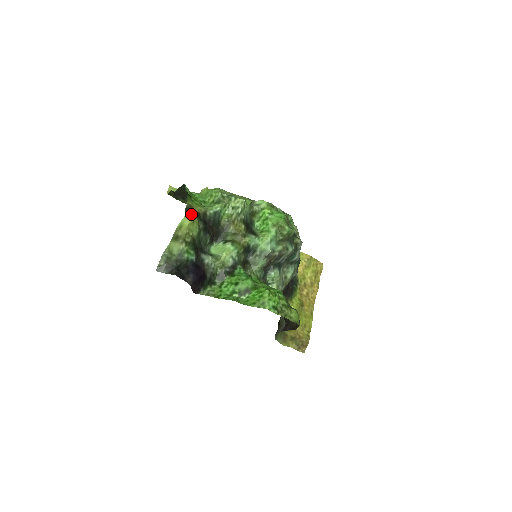
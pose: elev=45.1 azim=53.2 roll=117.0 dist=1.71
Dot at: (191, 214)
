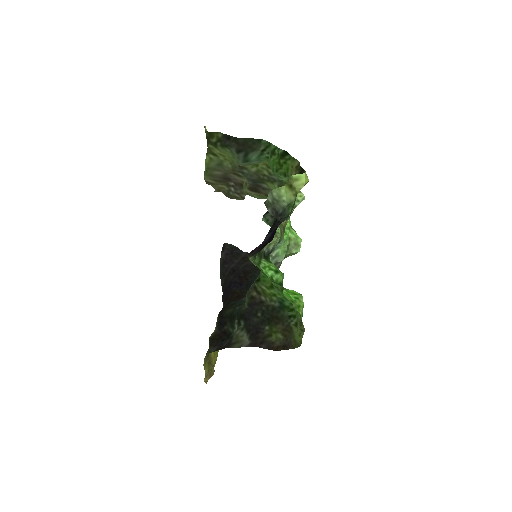
Dot at: occluded
